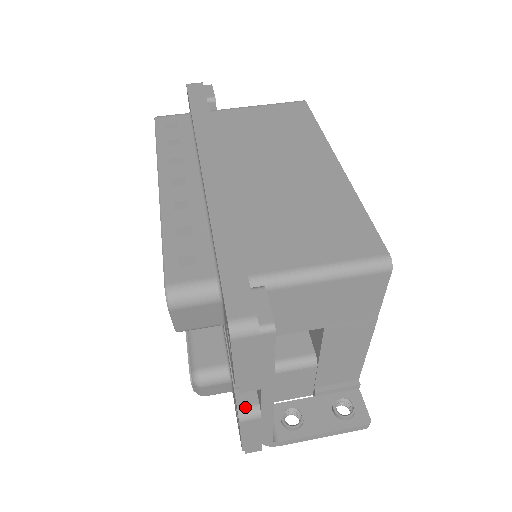
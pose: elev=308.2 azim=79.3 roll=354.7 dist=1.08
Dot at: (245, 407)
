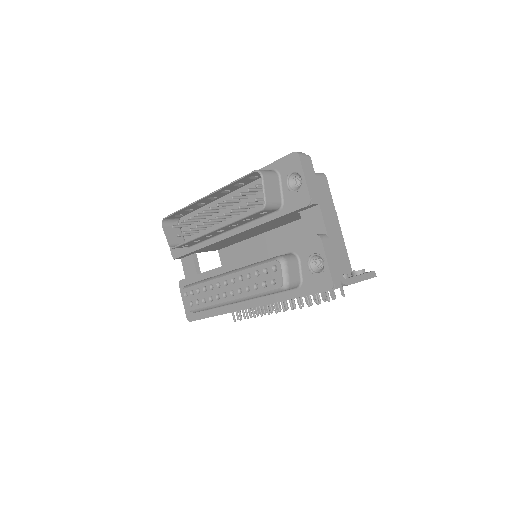
Dot at: (318, 234)
